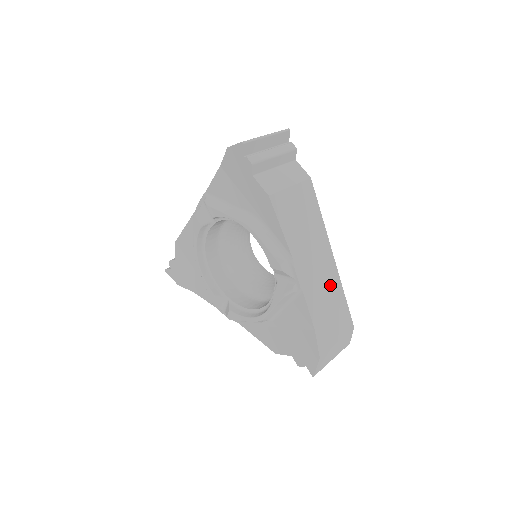
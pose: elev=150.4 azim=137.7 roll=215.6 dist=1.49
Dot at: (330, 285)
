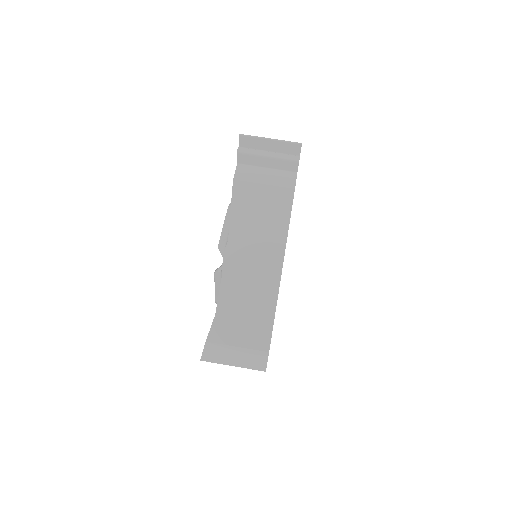
Dot at: (261, 291)
